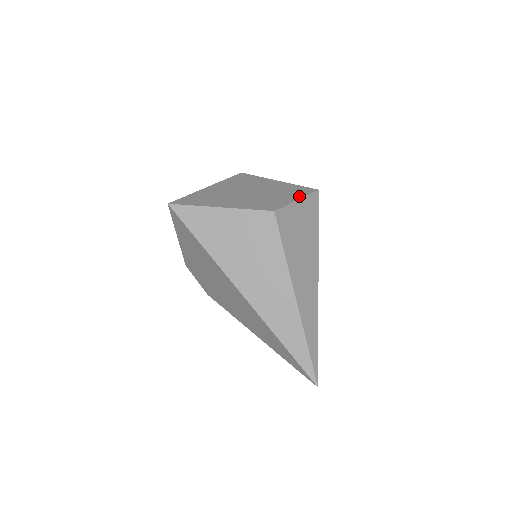
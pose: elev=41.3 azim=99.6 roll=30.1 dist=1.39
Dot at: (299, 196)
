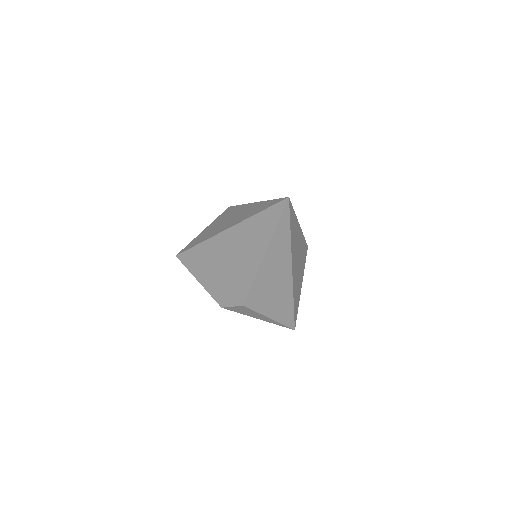
Dot at: occluded
